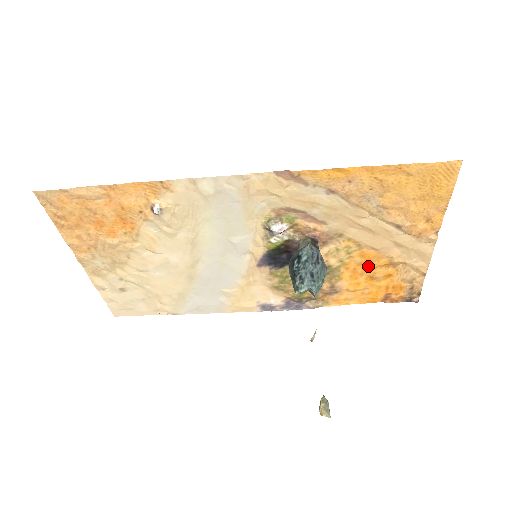
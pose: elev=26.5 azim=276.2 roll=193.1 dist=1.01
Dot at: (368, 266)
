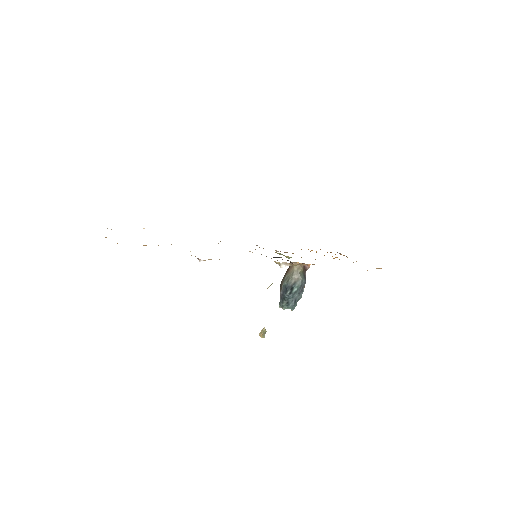
Dot at: occluded
